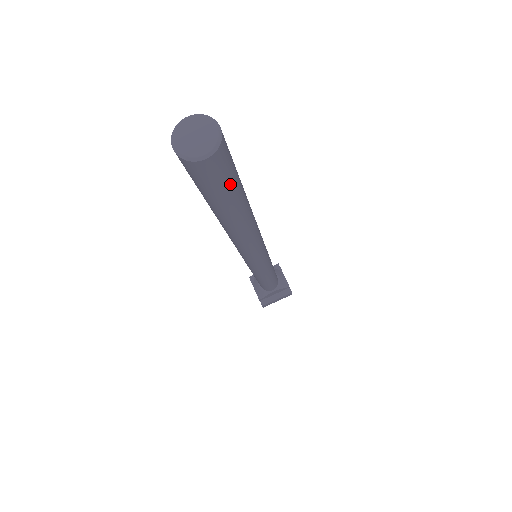
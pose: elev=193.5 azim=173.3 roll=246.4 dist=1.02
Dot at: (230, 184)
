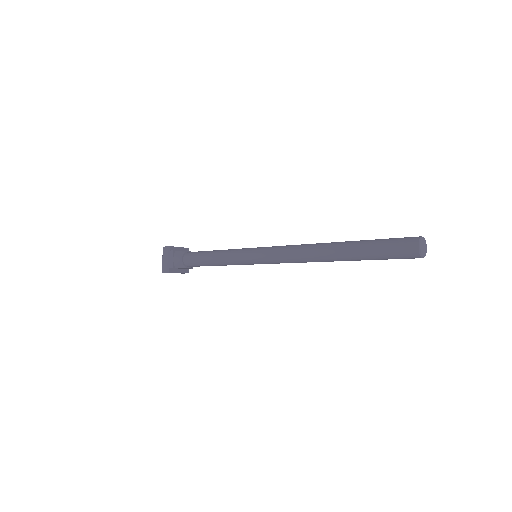
Dot at: occluded
